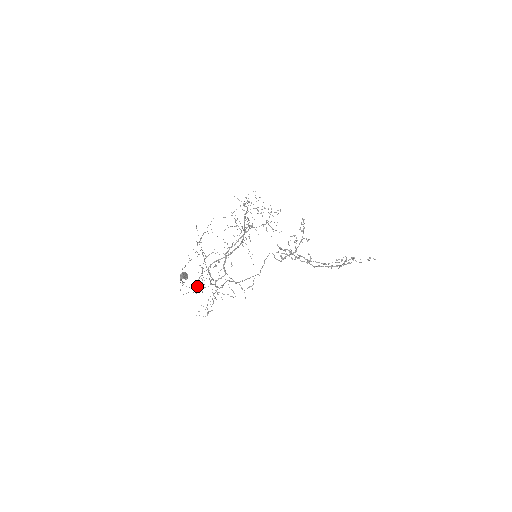
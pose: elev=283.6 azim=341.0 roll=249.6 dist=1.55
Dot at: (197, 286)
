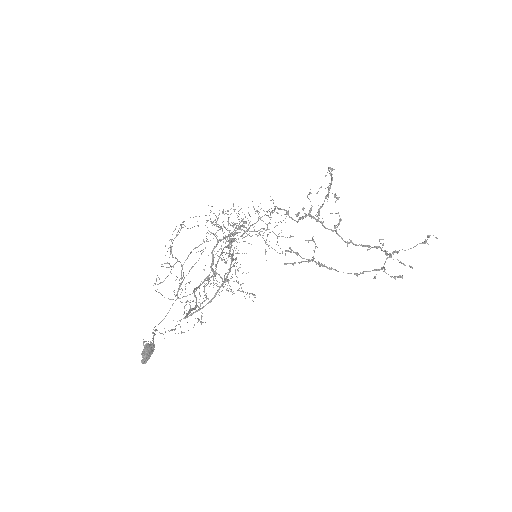
Dot at: (178, 298)
